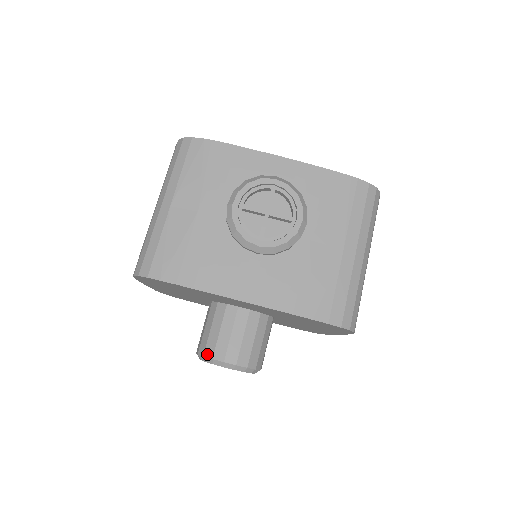
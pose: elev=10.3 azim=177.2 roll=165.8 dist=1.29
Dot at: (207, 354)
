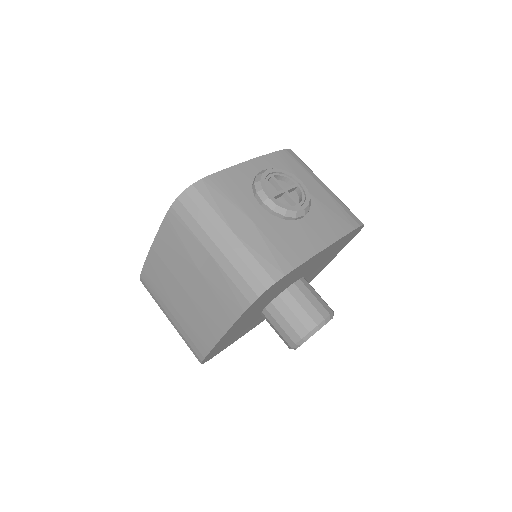
Dot at: (311, 328)
